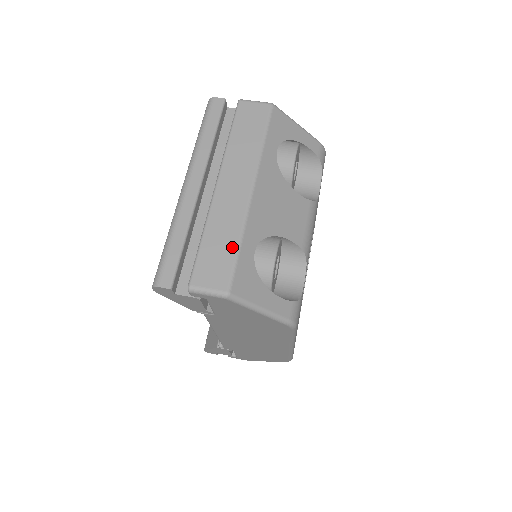
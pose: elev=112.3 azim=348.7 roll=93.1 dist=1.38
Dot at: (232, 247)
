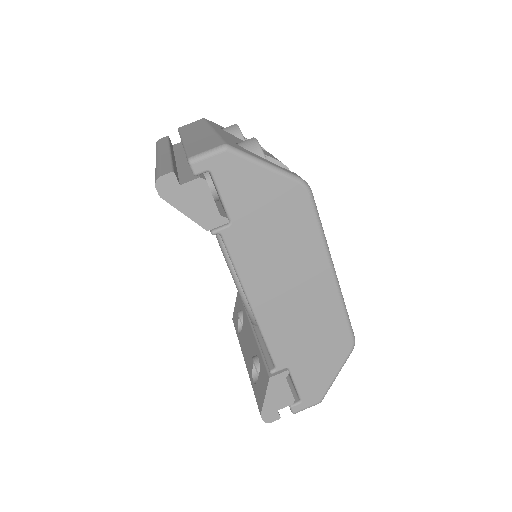
Dot at: (214, 138)
